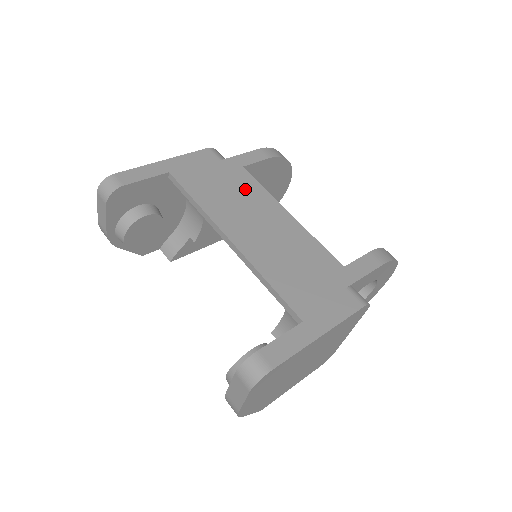
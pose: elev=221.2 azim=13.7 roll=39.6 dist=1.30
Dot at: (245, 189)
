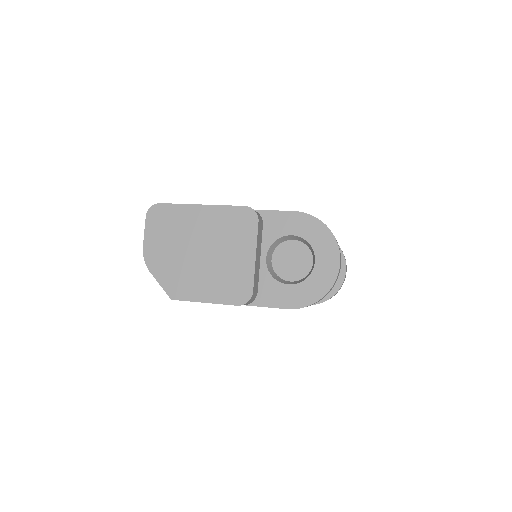
Dot at: occluded
